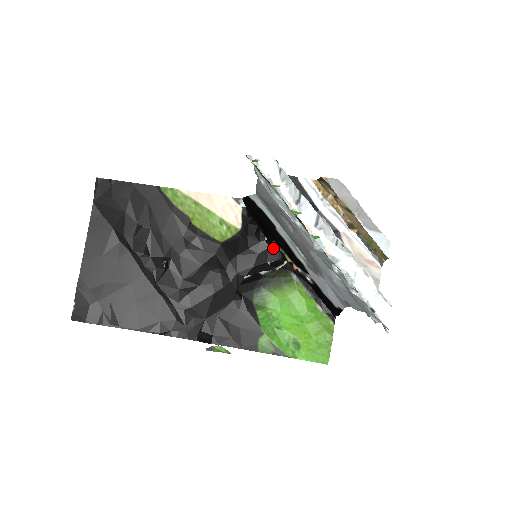
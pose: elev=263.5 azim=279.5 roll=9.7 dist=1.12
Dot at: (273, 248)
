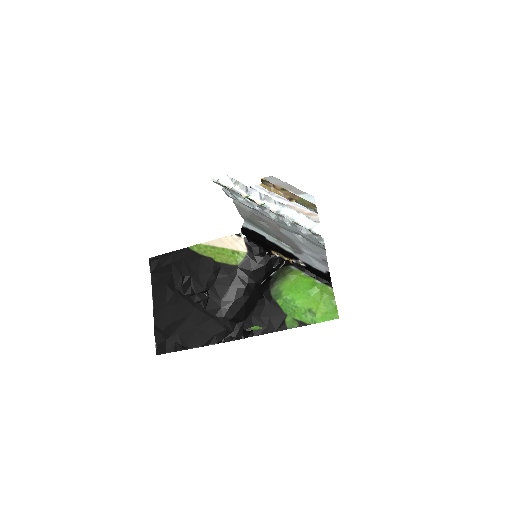
Dot at: (274, 257)
